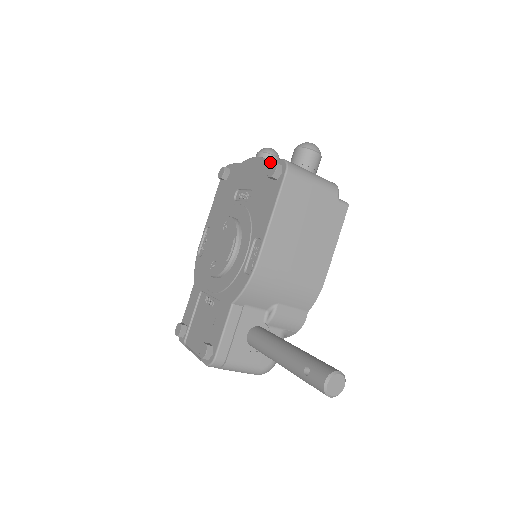
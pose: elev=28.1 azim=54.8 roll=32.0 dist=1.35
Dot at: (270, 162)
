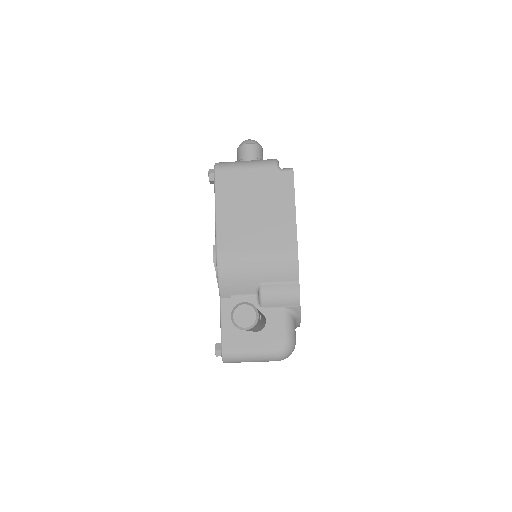
Dot at: occluded
